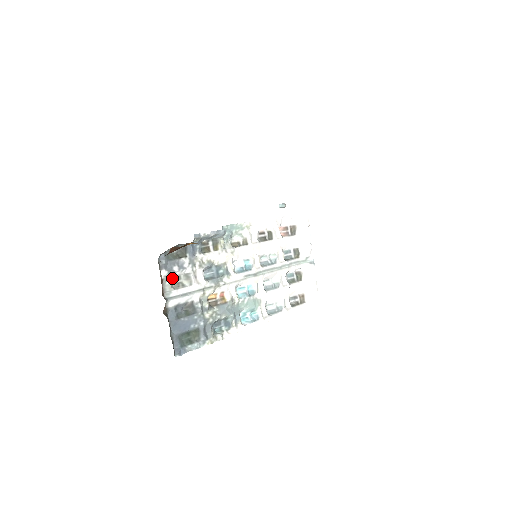
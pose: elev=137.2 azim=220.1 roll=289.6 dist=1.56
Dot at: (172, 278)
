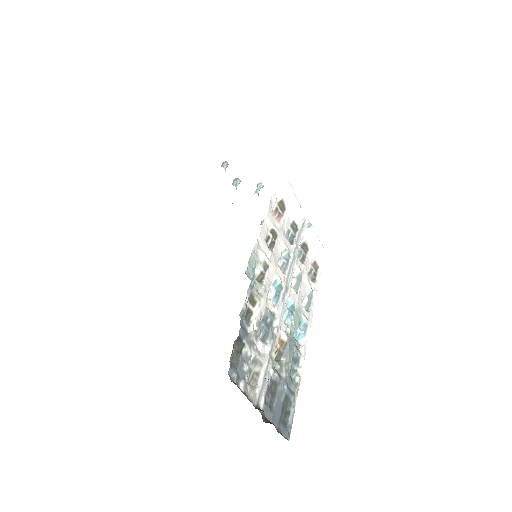
Dot at: occluded
